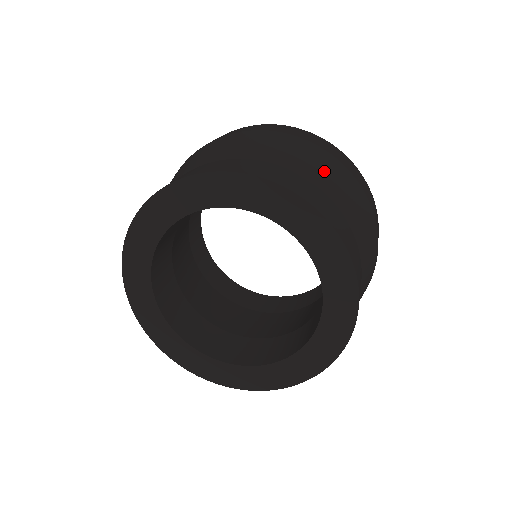
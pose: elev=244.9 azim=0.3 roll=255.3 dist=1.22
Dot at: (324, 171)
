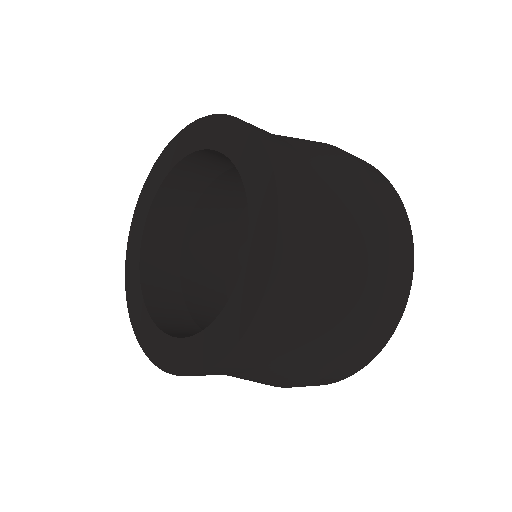
Dot at: (309, 143)
